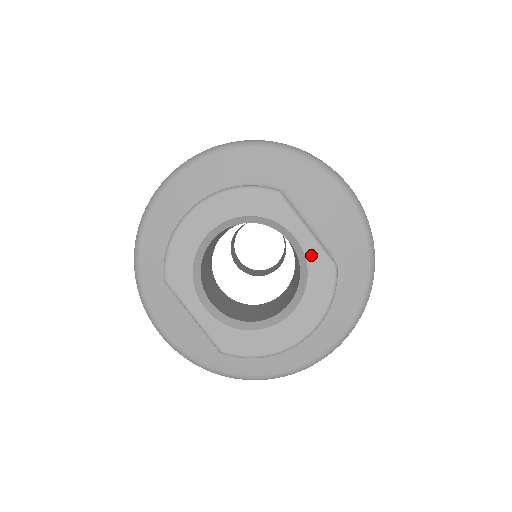
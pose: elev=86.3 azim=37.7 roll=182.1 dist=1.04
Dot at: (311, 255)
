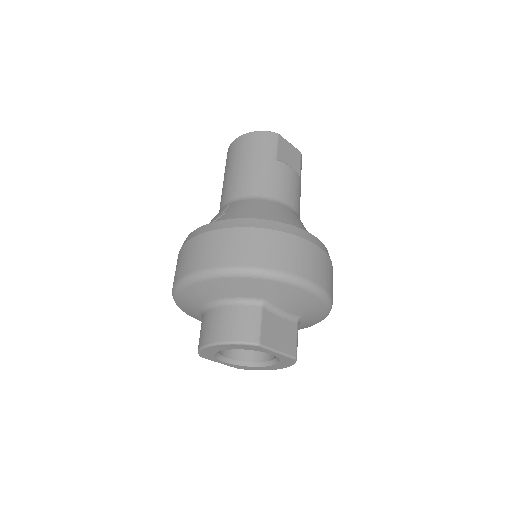
Dot at: (281, 357)
